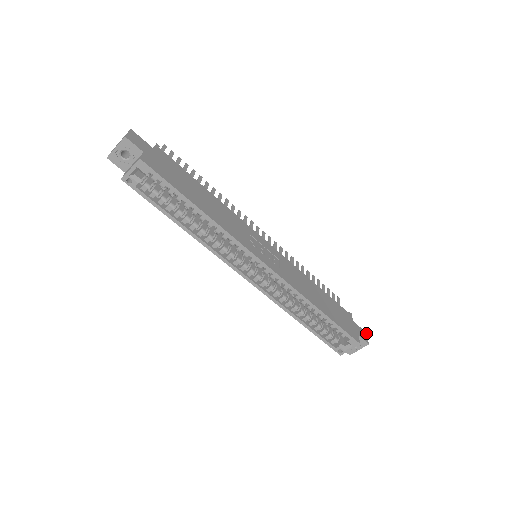
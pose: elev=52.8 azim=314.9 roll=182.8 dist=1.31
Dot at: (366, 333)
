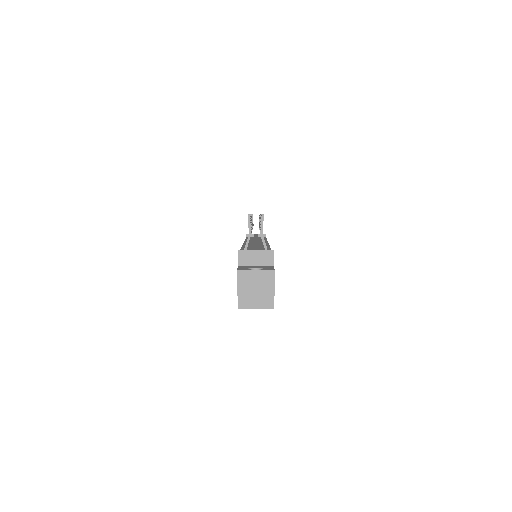
Dot at: occluded
